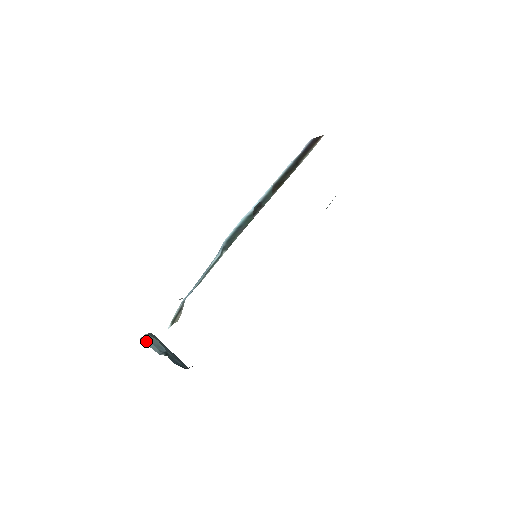
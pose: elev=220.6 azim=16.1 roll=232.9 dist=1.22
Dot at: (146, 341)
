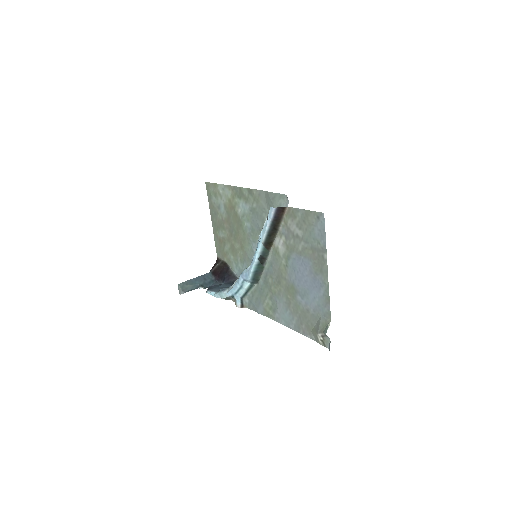
Dot at: (185, 292)
